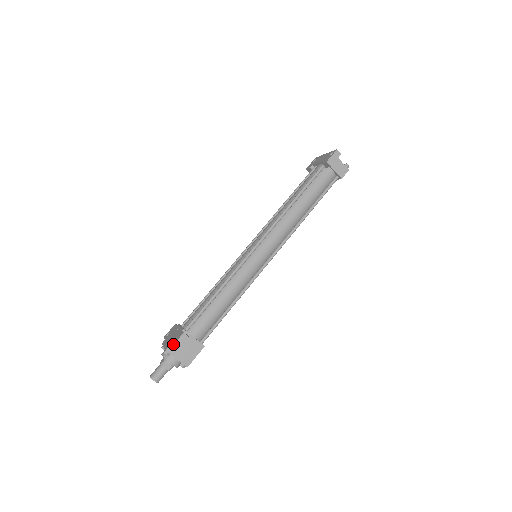
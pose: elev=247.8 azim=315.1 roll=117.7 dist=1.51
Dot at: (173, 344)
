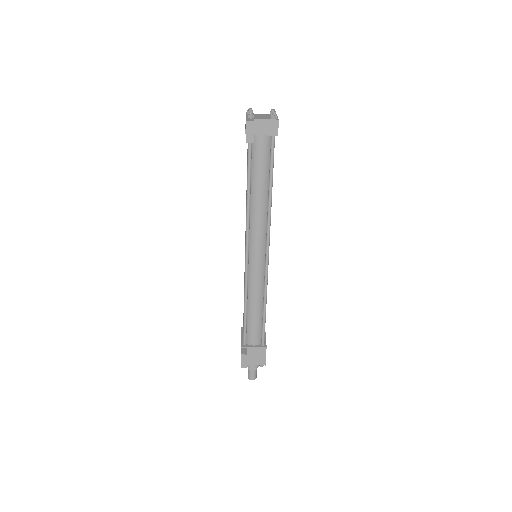
Dot at: occluded
